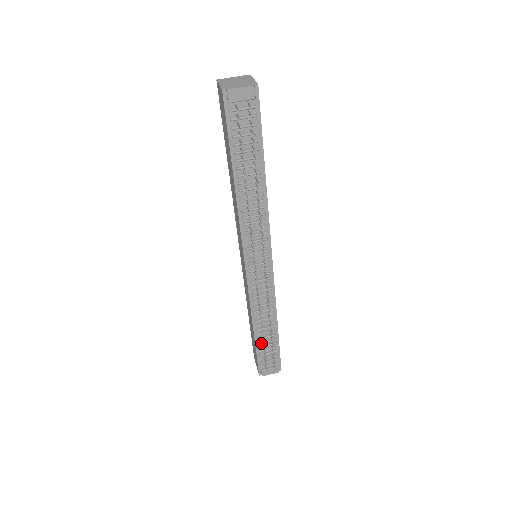
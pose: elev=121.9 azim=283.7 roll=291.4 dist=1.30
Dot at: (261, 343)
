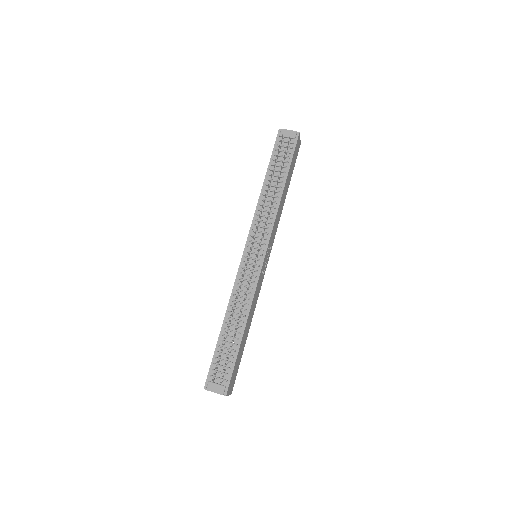
Dot at: (223, 343)
